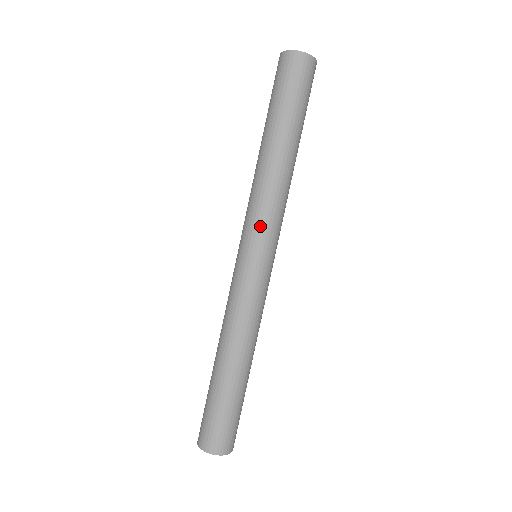
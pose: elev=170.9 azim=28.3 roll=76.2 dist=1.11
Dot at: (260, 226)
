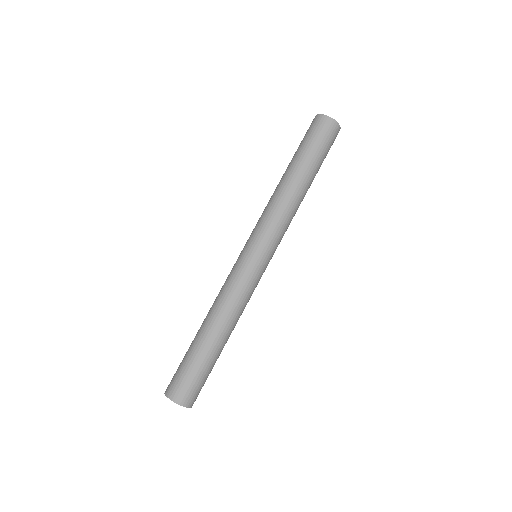
Dot at: (271, 235)
